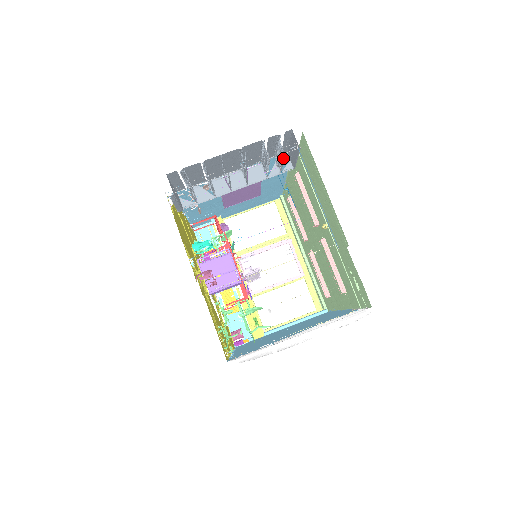
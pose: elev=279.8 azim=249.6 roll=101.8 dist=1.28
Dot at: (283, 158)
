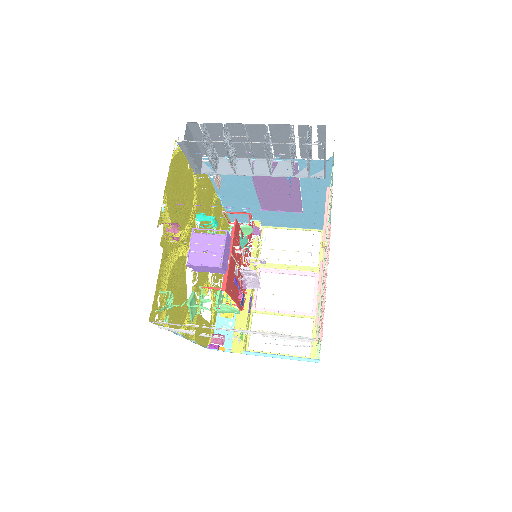
Dot at: (308, 153)
